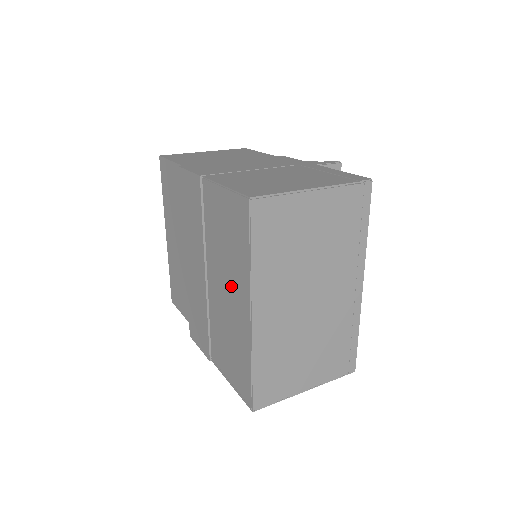
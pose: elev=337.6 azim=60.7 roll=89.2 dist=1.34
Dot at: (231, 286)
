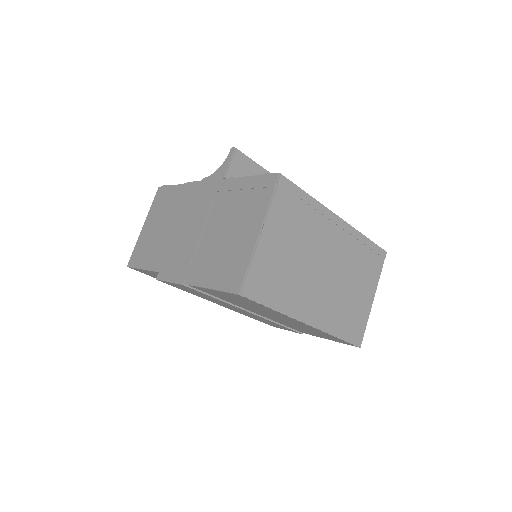
Dot at: (276, 316)
